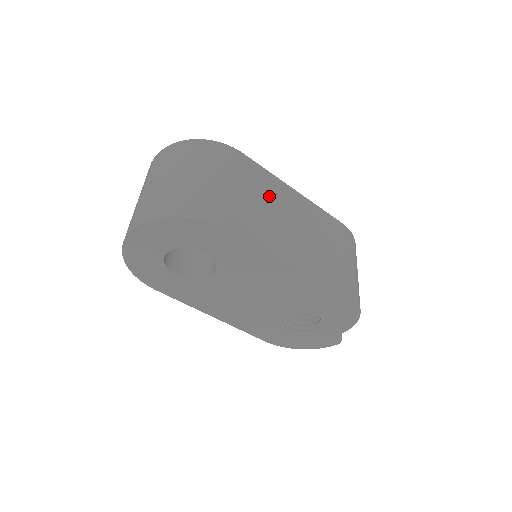
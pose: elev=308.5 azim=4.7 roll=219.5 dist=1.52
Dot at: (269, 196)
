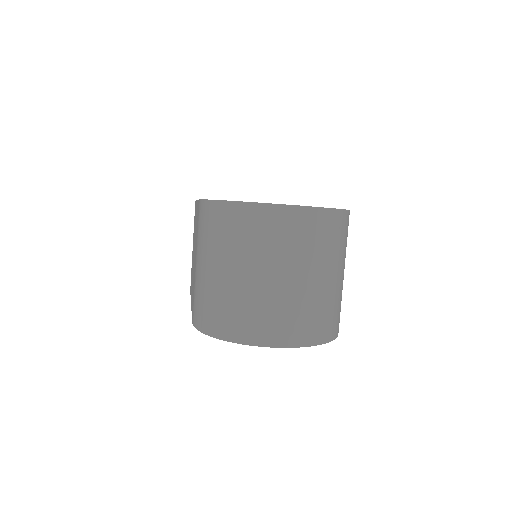
Dot at: occluded
